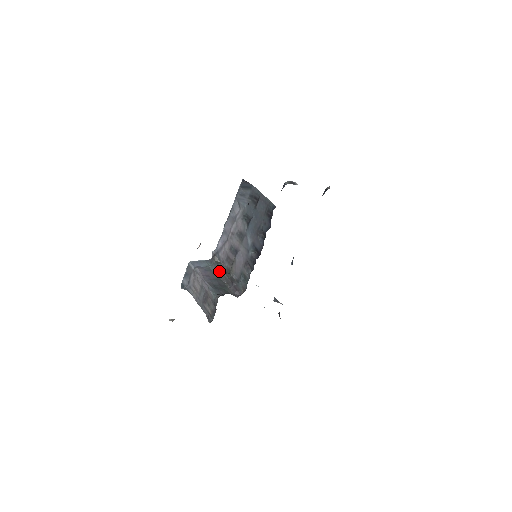
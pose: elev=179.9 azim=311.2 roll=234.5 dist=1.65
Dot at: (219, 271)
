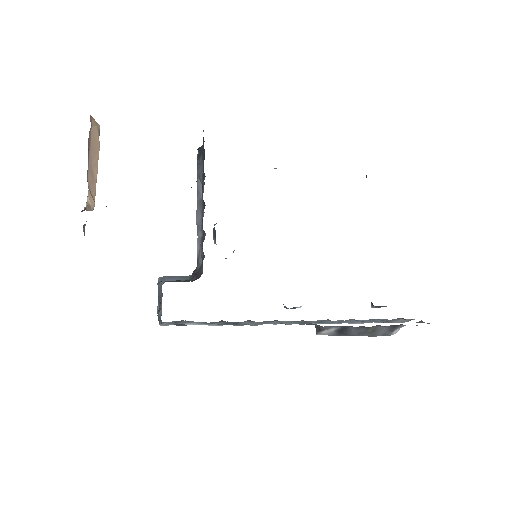
Dot at: occluded
